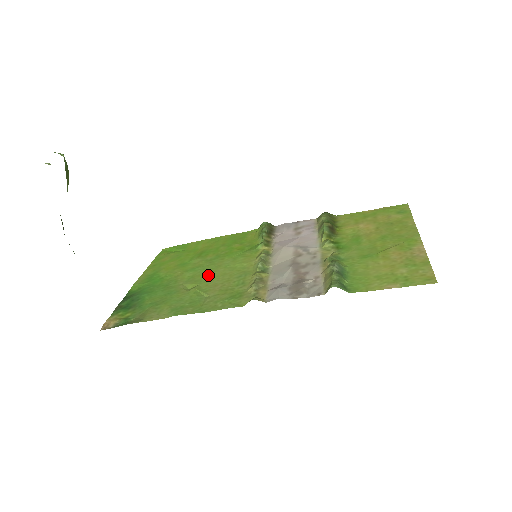
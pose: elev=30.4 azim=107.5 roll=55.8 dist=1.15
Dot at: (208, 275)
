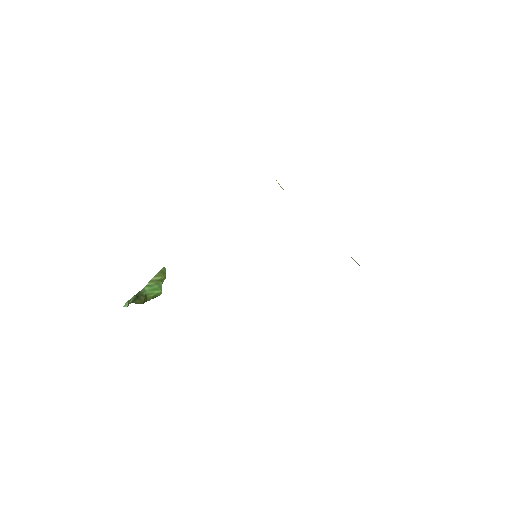
Dot at: occluded
